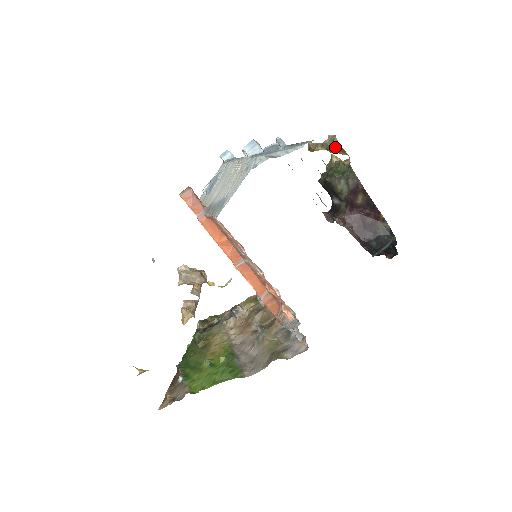
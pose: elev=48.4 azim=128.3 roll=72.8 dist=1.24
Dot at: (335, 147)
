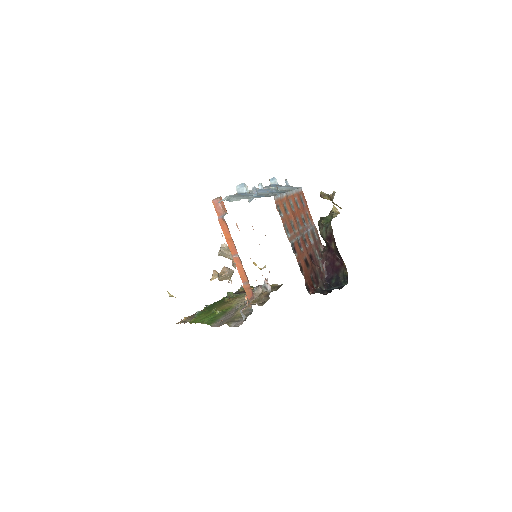
Dot at: occluded
